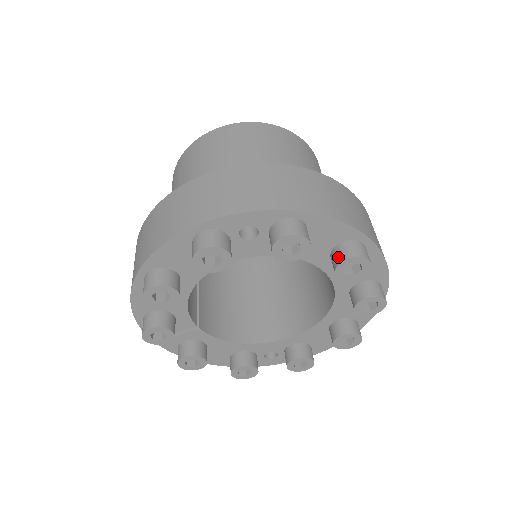
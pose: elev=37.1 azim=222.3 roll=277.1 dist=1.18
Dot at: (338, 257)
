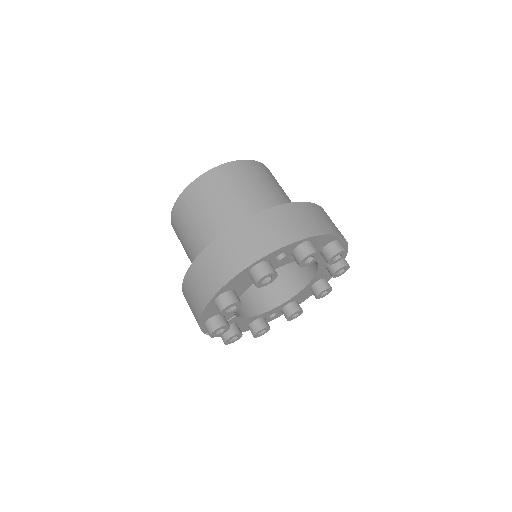
Dot at: (329, 254)
